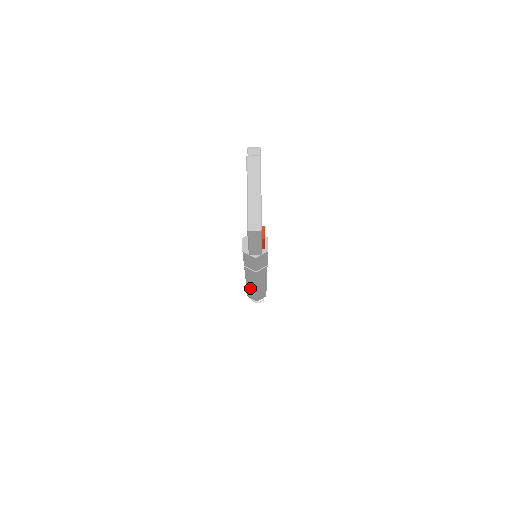
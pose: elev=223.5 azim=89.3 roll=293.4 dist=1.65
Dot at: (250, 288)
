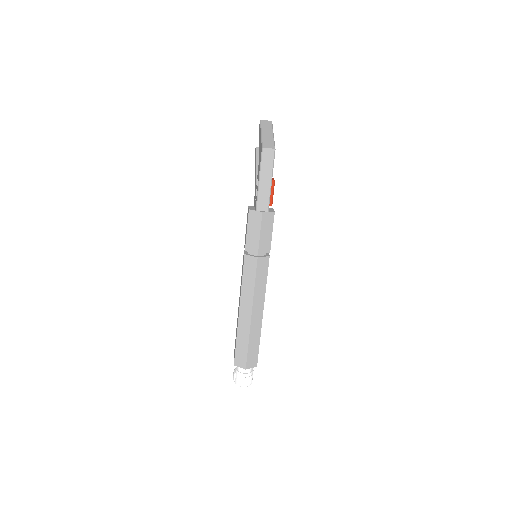
Dot at: (242, 325)
